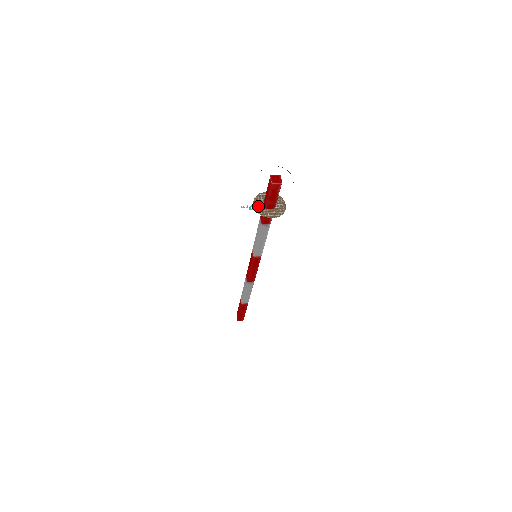
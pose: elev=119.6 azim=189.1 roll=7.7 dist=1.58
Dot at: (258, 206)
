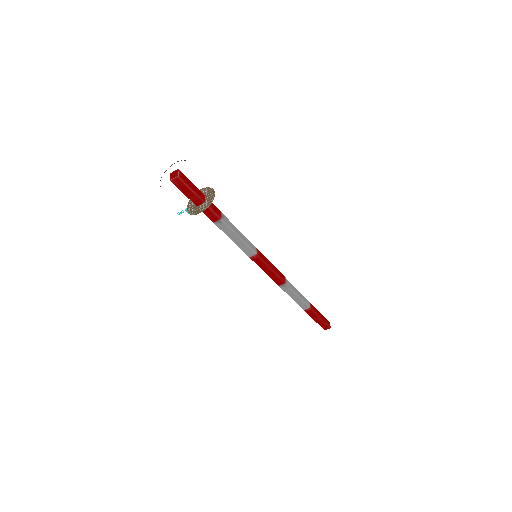
Dot at: (190, 207)
